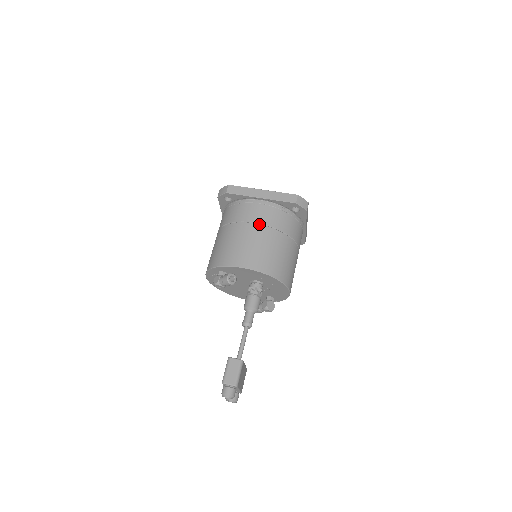
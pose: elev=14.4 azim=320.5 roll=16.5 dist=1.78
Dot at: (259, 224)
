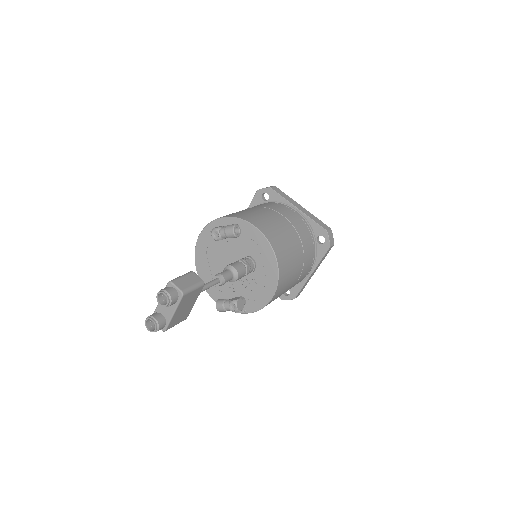
Dot at: (287, 219)
